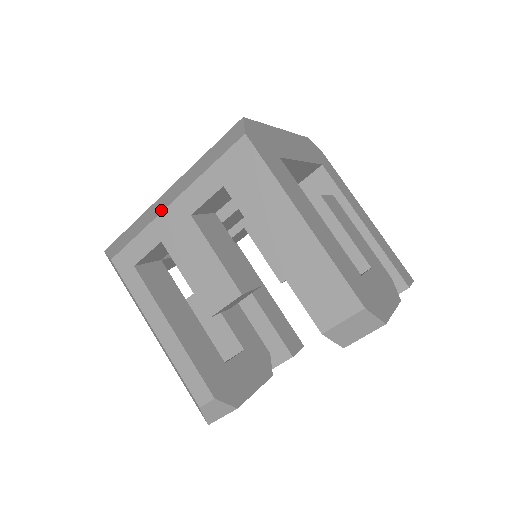
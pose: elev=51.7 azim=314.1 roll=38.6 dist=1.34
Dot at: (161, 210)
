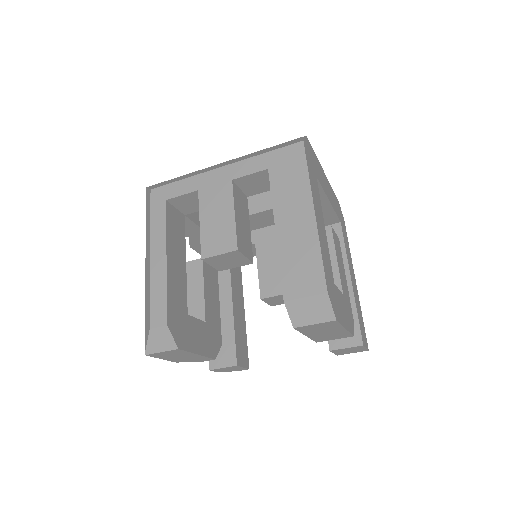
Dot at: (211, 169)
